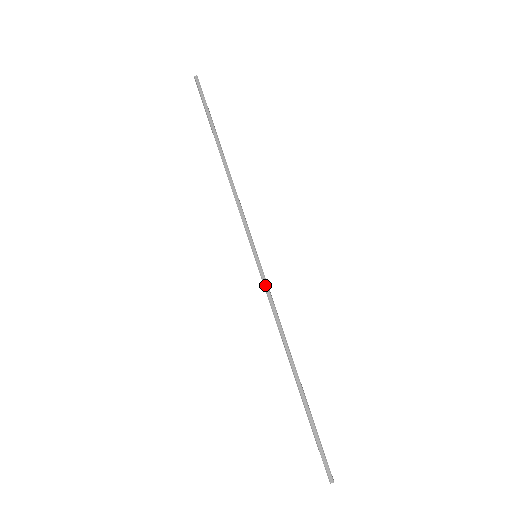
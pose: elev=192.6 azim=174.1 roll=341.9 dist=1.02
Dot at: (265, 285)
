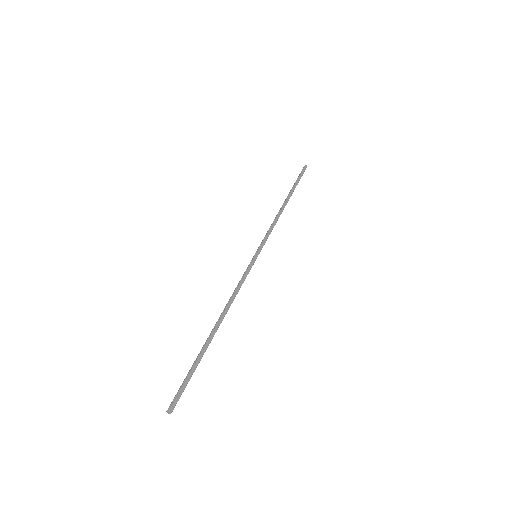
Dot at: (247, 272)
